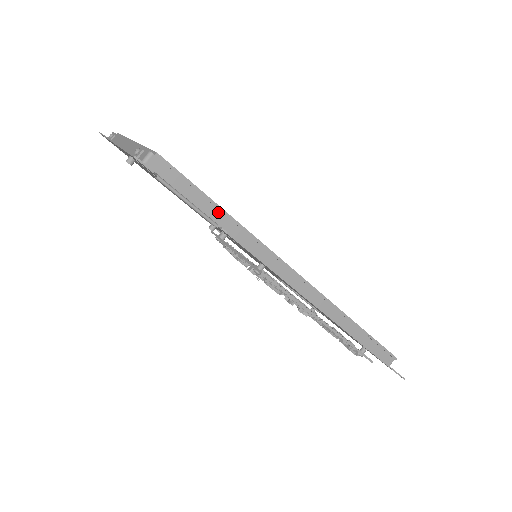
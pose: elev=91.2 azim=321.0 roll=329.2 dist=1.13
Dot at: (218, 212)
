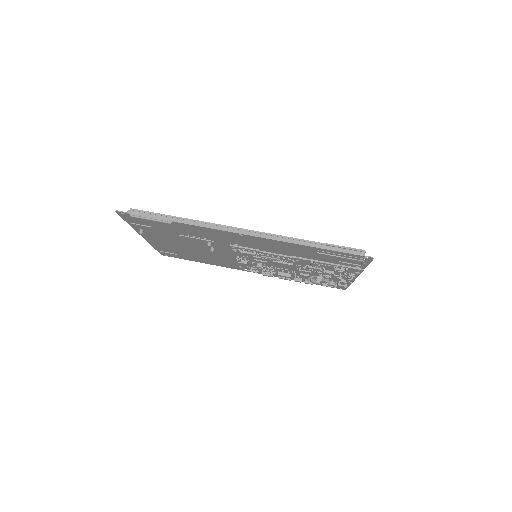
Dot at: (173, 219)
